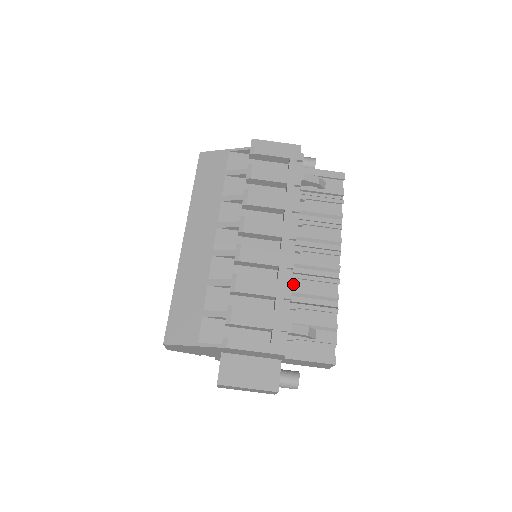
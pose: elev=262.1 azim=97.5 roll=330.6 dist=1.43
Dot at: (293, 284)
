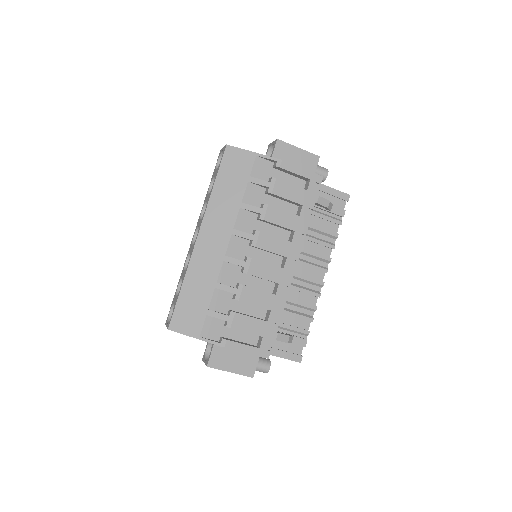
Dot at: occluded
